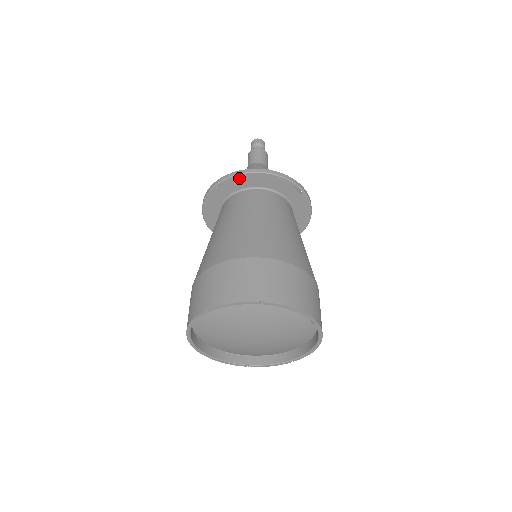
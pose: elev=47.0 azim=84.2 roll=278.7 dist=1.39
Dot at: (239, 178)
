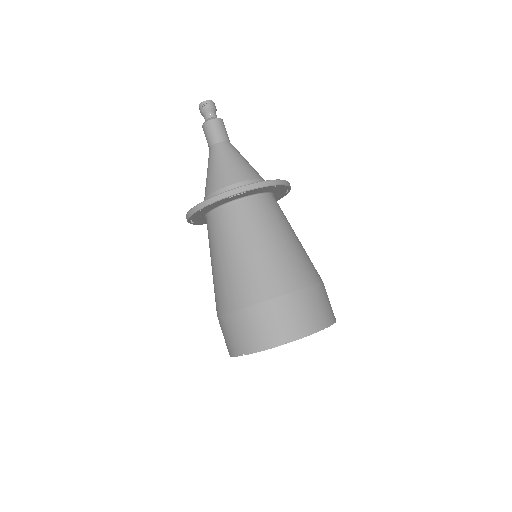
Dot at: (192, 217)
